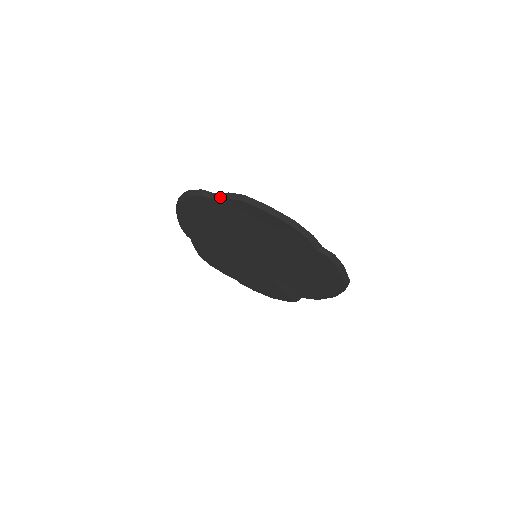
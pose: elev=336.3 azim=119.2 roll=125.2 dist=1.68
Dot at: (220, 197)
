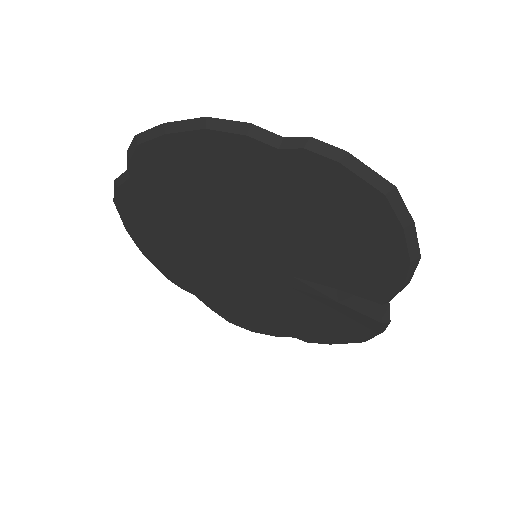
Dot at: (128, 170)
